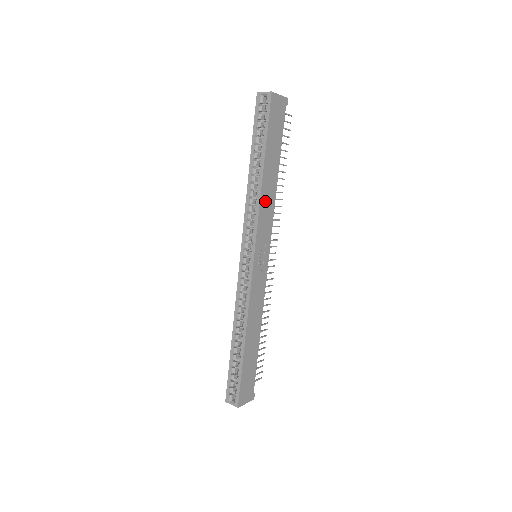
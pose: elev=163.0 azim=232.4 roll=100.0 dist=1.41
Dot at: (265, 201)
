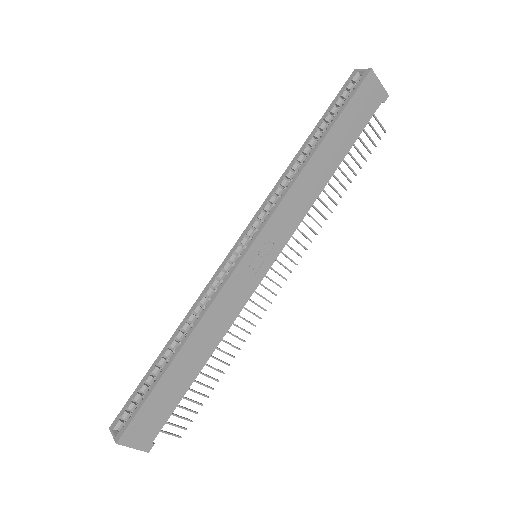
Dot at: (301, 189)
